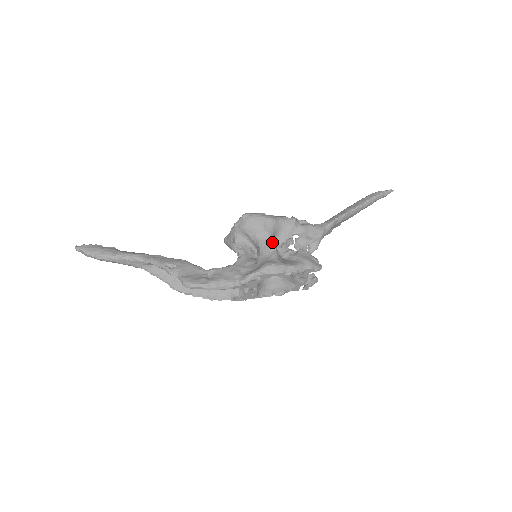
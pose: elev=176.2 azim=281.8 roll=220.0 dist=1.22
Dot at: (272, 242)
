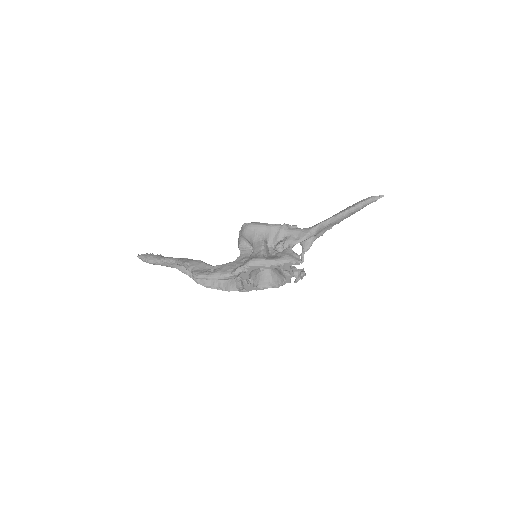
Dot at: (261, 243)
